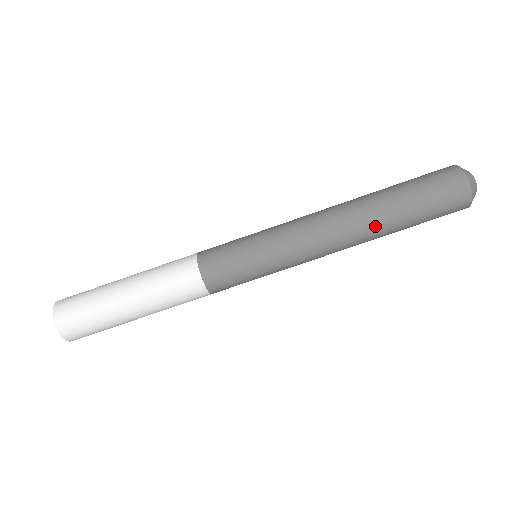
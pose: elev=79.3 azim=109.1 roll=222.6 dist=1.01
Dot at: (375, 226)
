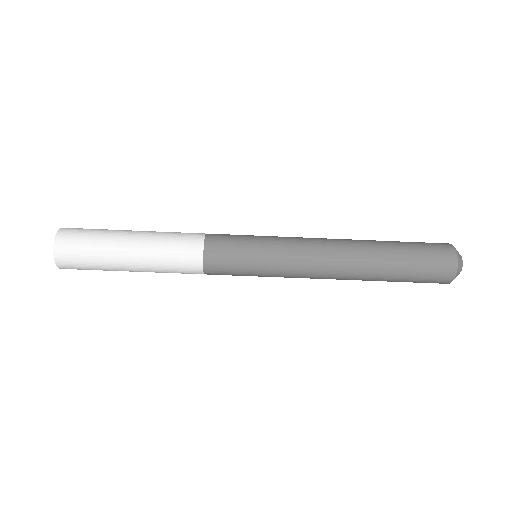
Dot at: (368, 267)
